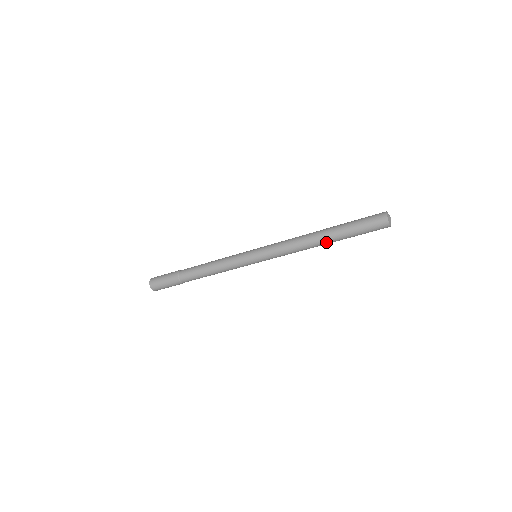
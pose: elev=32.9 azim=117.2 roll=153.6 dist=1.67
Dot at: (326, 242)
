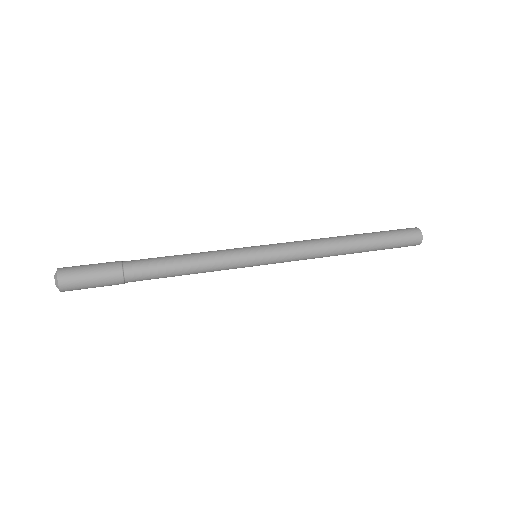
Dot at: (351, 253)
